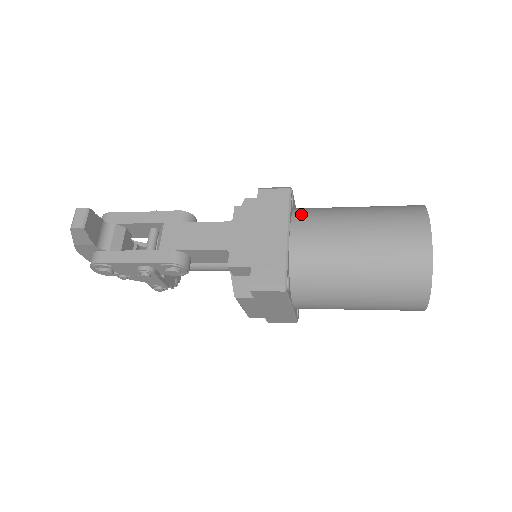
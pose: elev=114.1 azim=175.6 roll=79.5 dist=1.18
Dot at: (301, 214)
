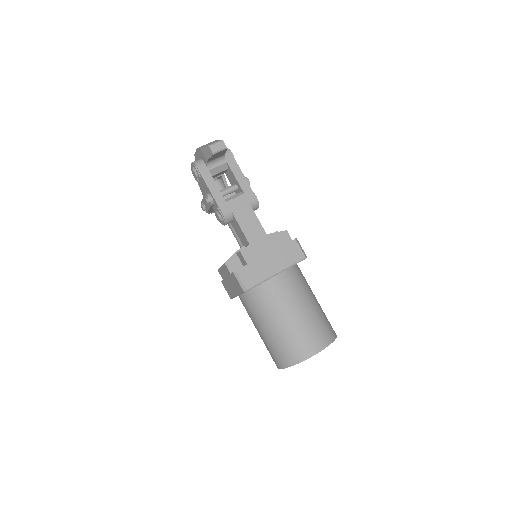
Dot at: (294, 272)
